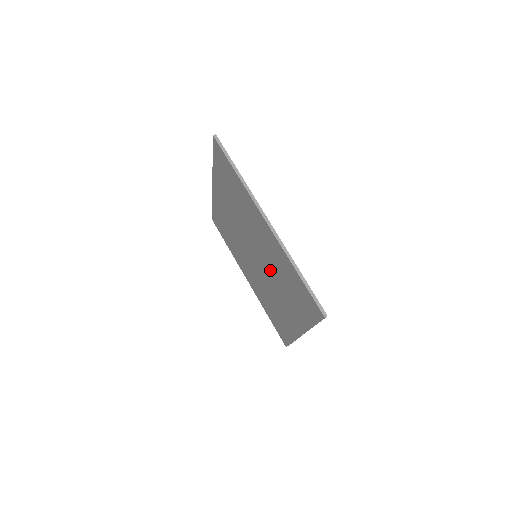
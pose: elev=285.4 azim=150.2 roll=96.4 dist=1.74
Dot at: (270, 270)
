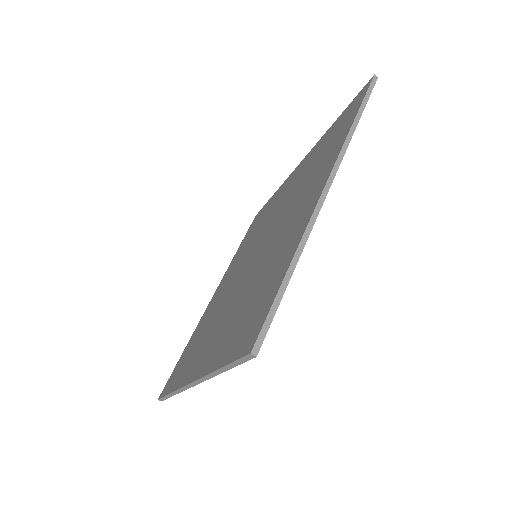
Dot at: (253, 272)
